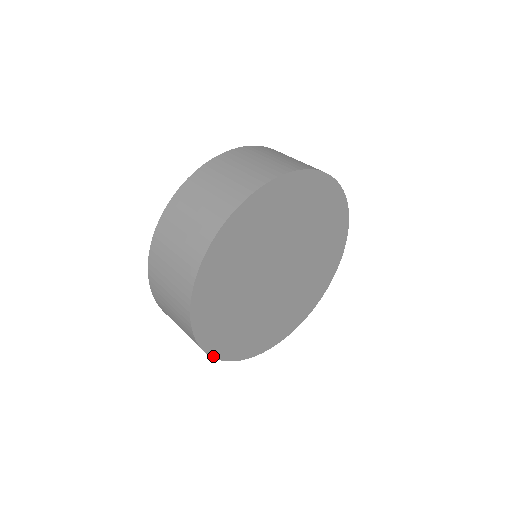
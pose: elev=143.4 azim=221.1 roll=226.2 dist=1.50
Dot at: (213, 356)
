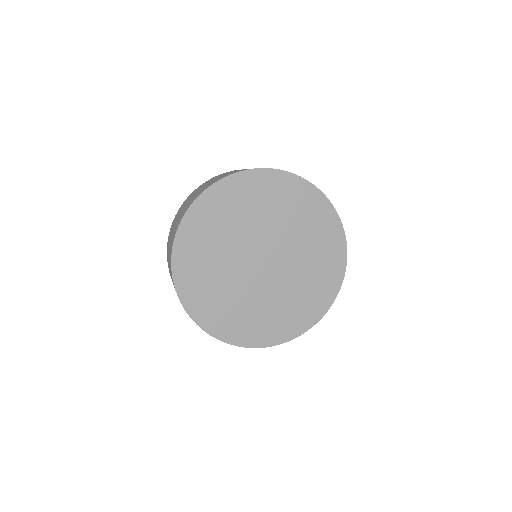
Dot at: (194, 320)
